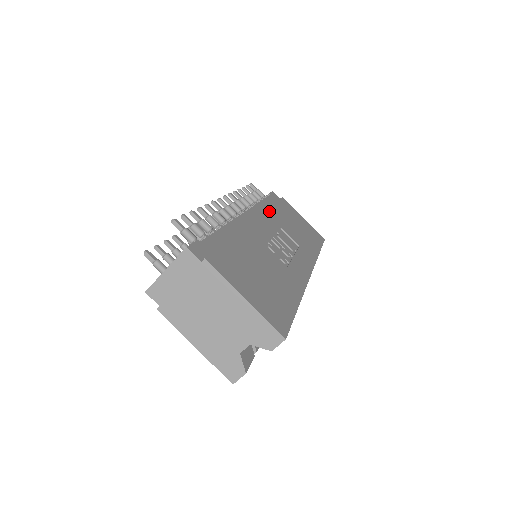
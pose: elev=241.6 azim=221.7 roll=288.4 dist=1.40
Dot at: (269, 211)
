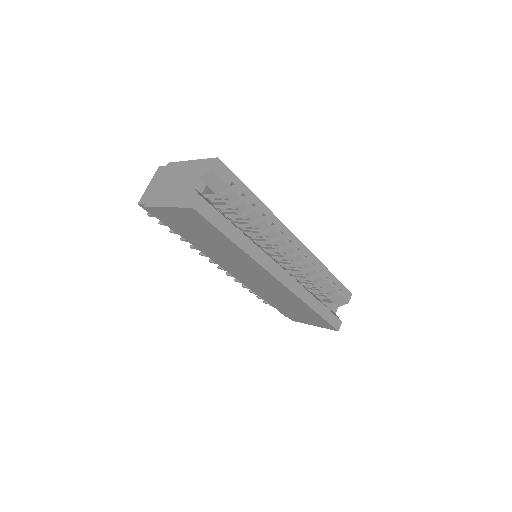
Dot at: occluded
